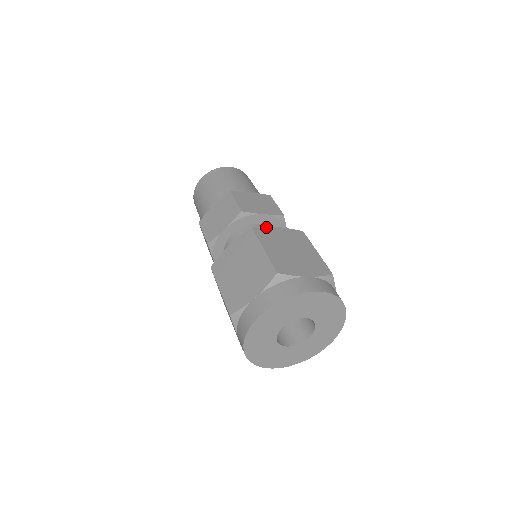
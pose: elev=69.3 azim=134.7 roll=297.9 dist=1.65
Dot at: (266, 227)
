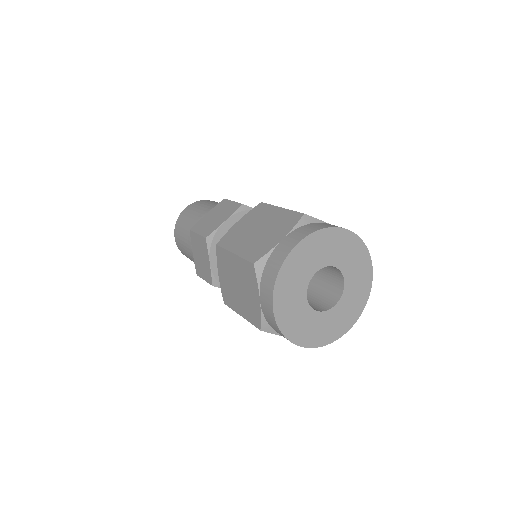
Dot at: occluded
